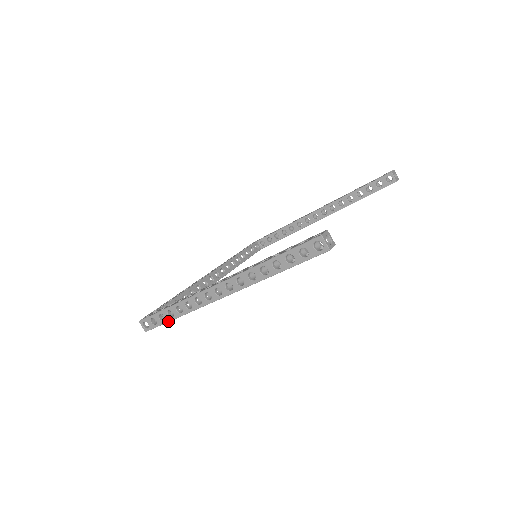
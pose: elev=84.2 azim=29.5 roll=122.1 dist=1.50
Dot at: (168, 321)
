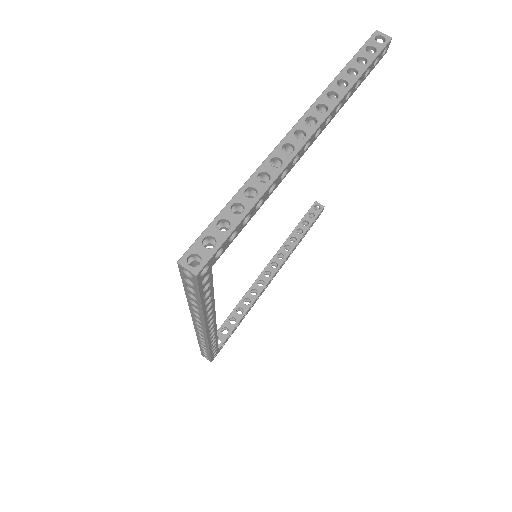
Dot at: (237, 223)
